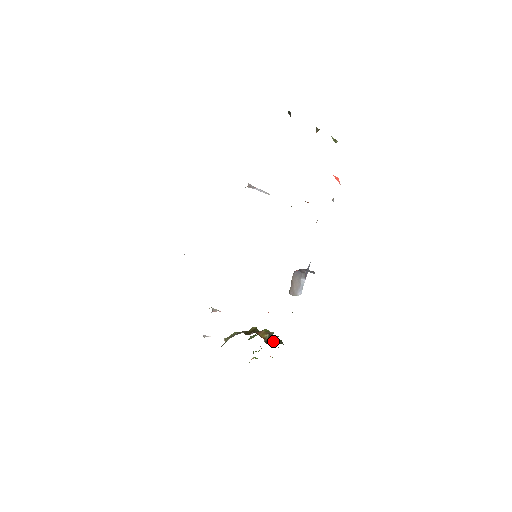
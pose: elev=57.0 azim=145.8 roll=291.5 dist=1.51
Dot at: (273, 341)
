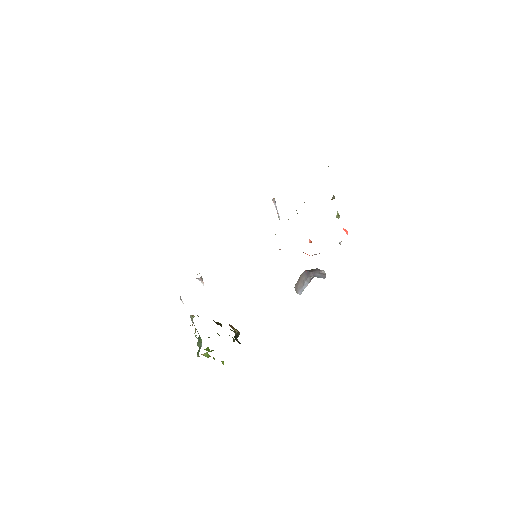
Dot at: (238, 341)
